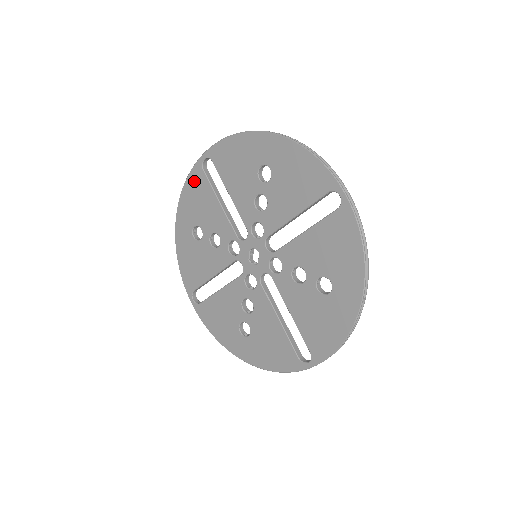
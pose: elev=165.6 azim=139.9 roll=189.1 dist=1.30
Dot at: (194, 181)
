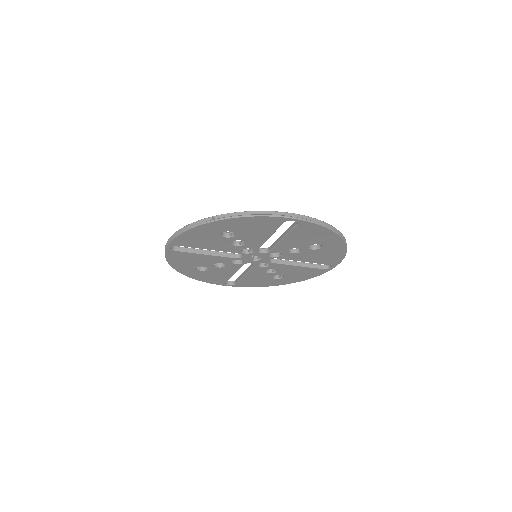
Dot at: (174, 257)
